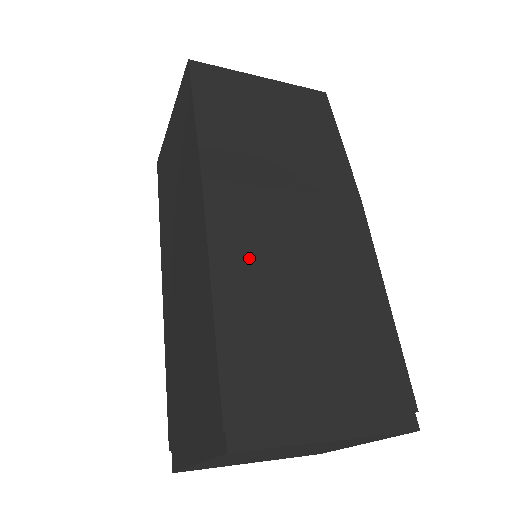
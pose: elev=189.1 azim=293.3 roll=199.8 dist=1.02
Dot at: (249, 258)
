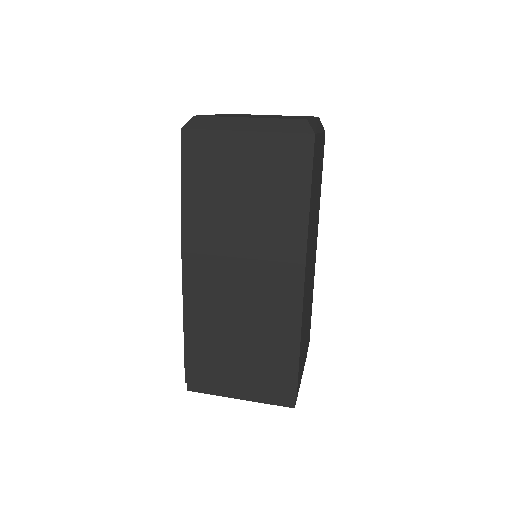
Dot at: (206, 306)
